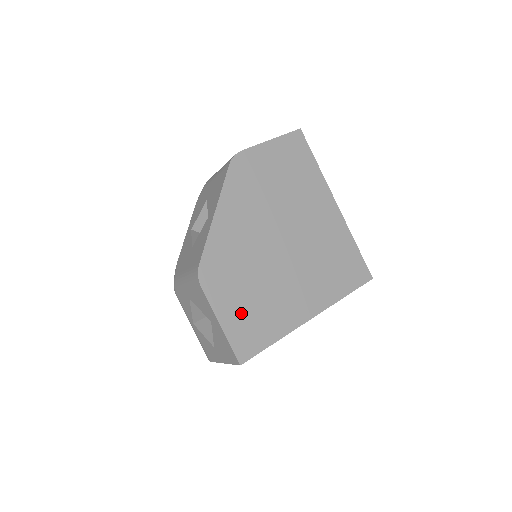
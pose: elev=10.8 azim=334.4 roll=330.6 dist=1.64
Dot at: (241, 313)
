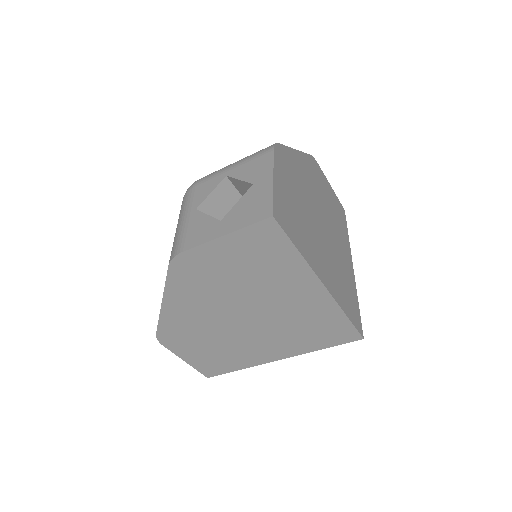
Dot at: (288, 200)
